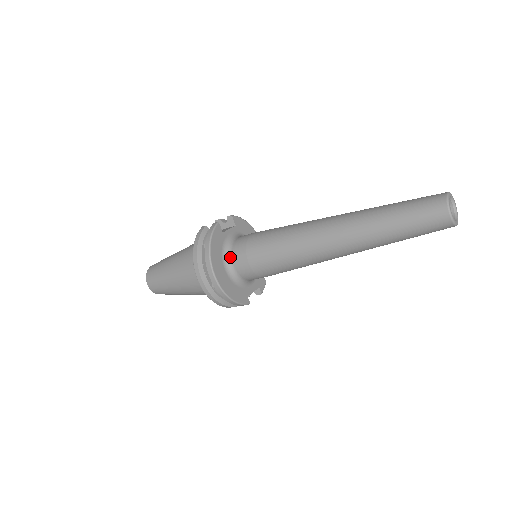
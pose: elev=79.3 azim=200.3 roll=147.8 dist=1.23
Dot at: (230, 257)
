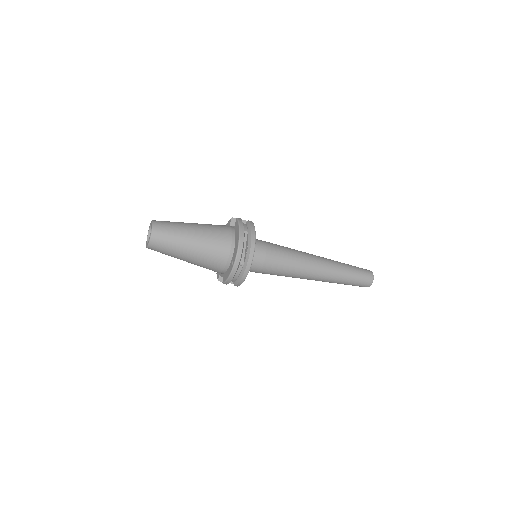
Dot at: occluded
